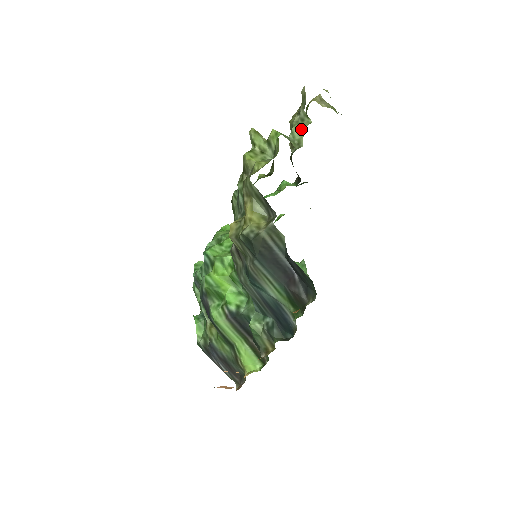
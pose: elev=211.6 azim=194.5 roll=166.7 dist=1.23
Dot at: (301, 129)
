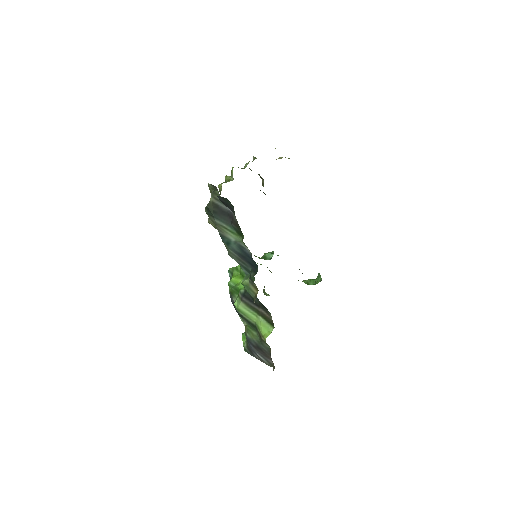
Dot at: occluded
